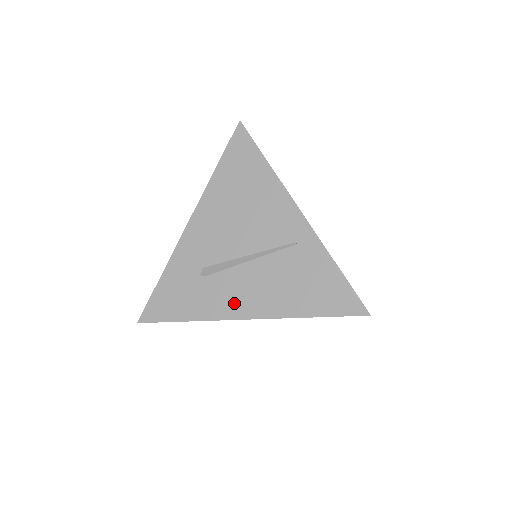
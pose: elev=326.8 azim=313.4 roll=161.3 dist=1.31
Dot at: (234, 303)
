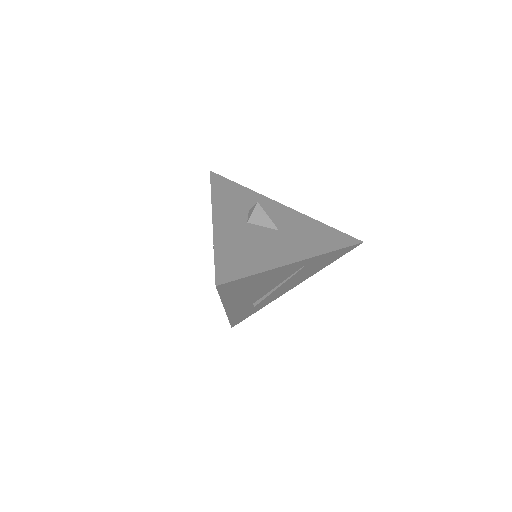
Dot at: (282, 292)
